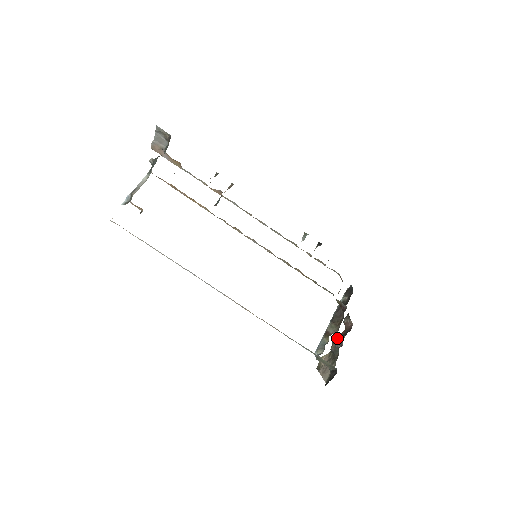
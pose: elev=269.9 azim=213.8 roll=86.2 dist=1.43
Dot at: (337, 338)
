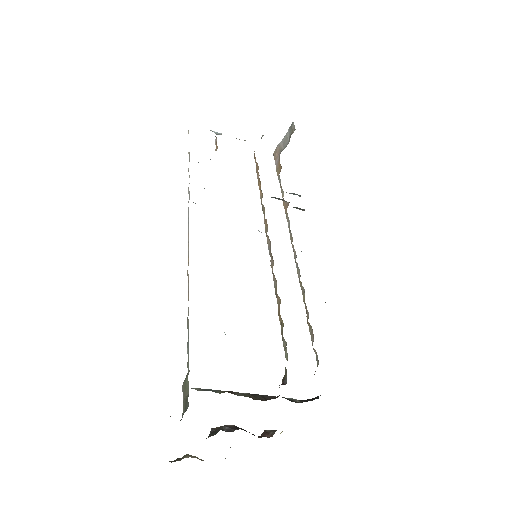
Dot at: occluded
